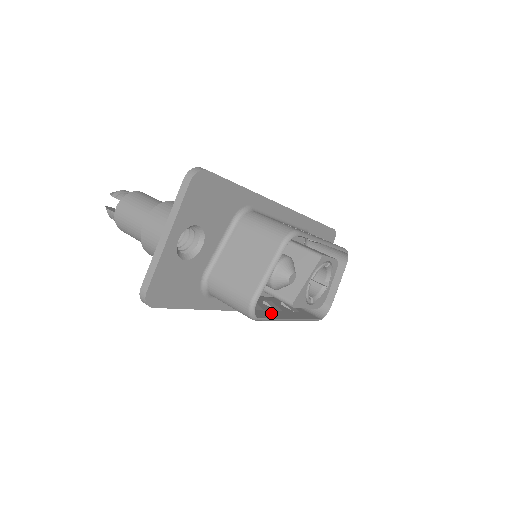
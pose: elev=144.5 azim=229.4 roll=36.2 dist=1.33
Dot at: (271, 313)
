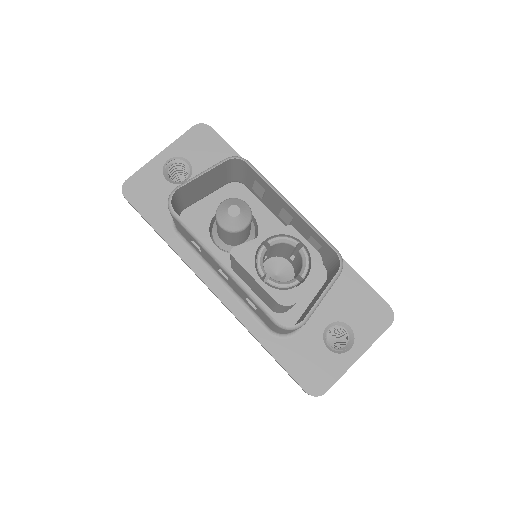
Dot at: occluded
